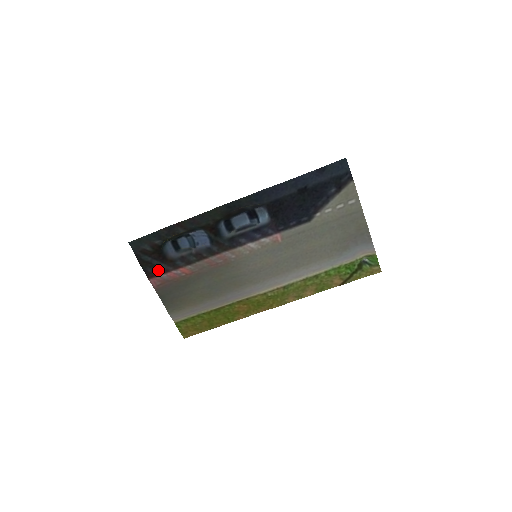
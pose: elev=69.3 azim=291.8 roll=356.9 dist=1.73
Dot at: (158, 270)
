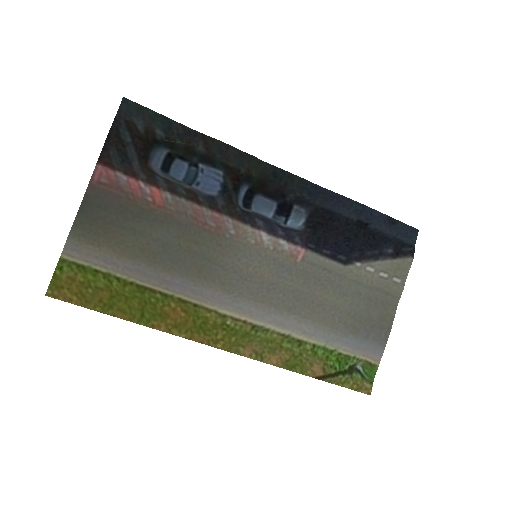
Dot at: (124, 163)
